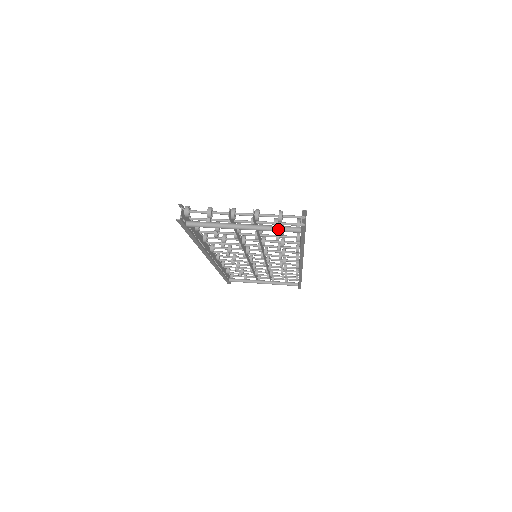
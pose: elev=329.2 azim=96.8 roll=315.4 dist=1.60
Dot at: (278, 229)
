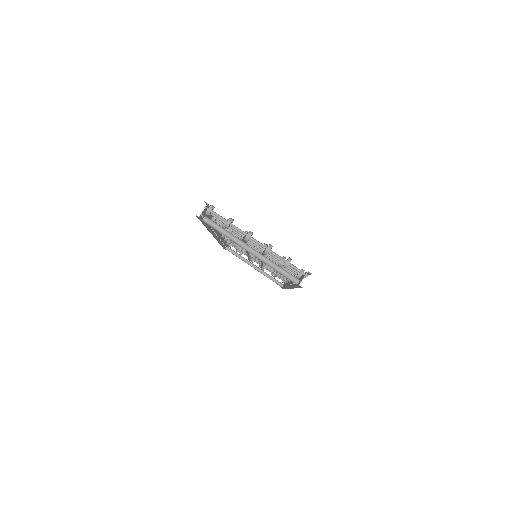
Dot at: (279, 271)
